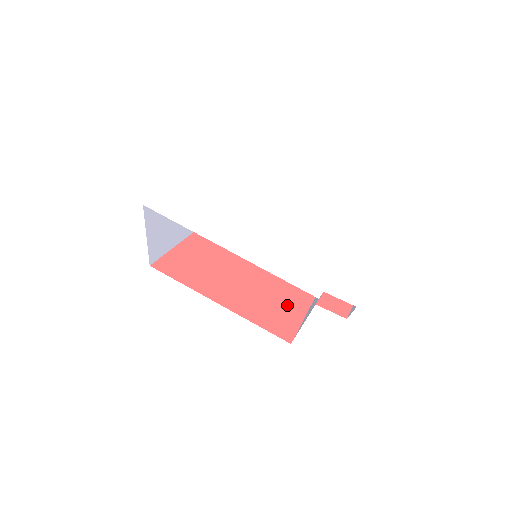
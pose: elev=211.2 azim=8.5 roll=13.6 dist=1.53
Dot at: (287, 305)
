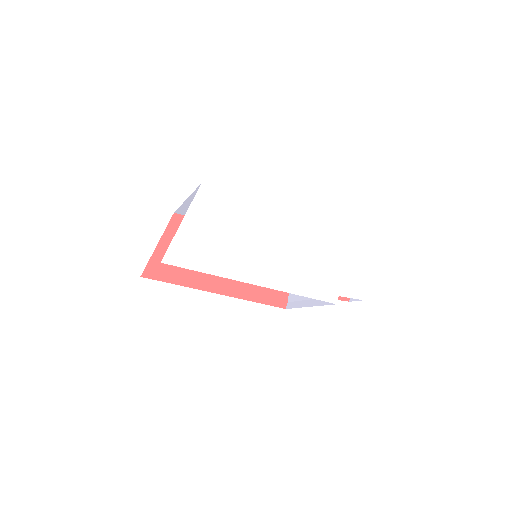
Dot at: occluded
